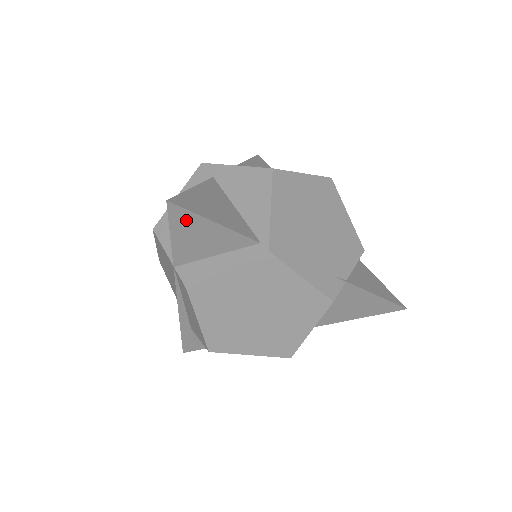
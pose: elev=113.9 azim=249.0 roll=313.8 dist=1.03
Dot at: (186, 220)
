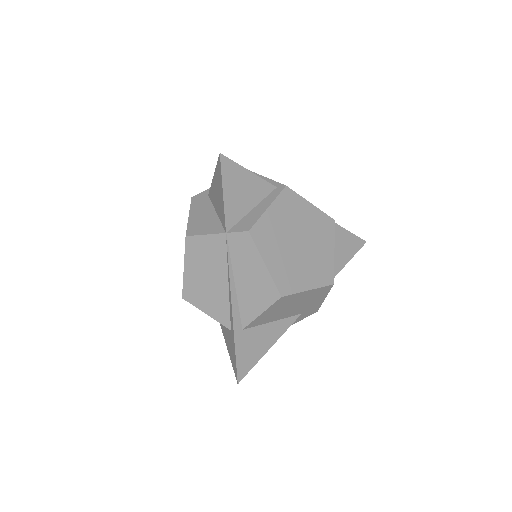
Dot at: (232, 172)
